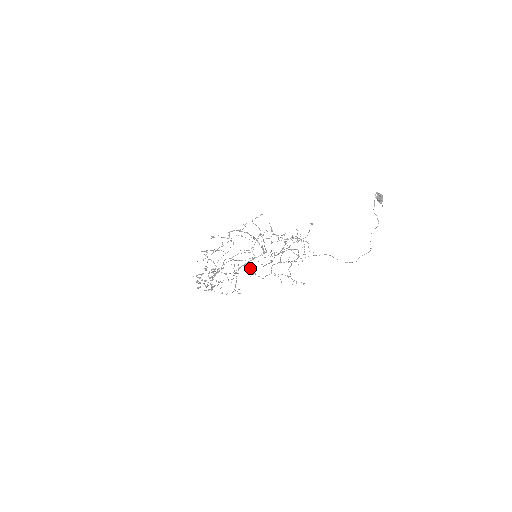
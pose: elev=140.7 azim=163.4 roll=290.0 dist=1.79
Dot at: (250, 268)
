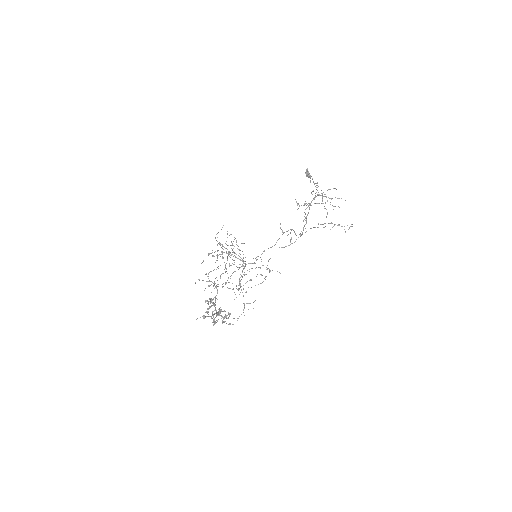
Dot at: (260, 268)
